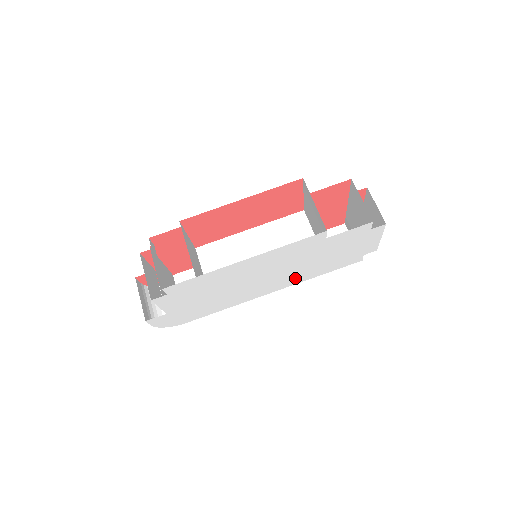
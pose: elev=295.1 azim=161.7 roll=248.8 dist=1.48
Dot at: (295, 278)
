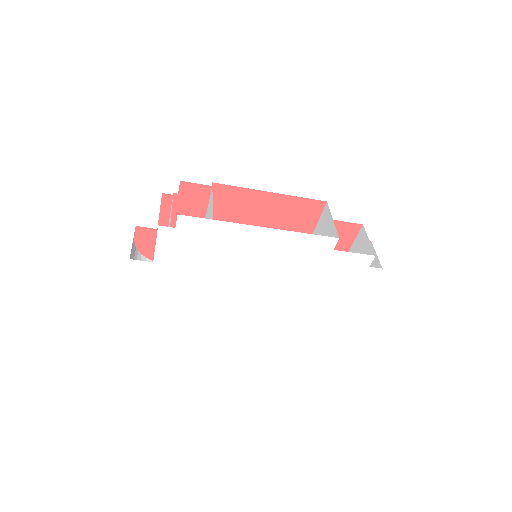
Dot at: (280, 297)
